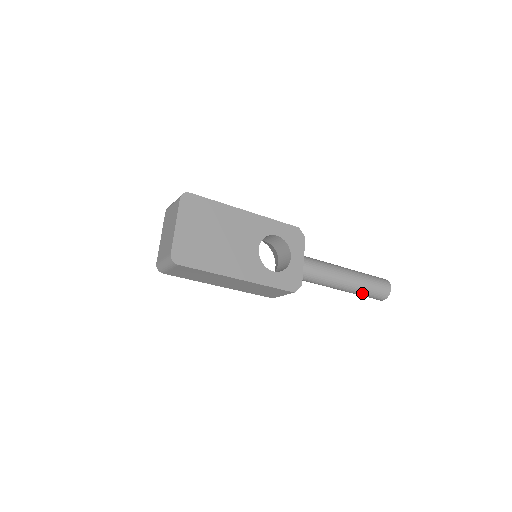
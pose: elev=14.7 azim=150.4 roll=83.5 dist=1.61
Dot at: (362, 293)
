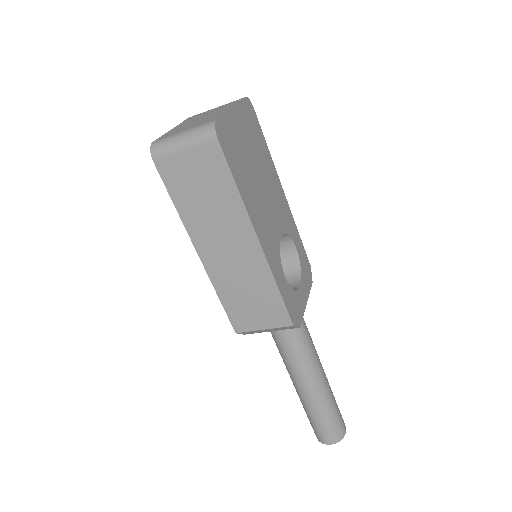
Dot at: (321, 412)
